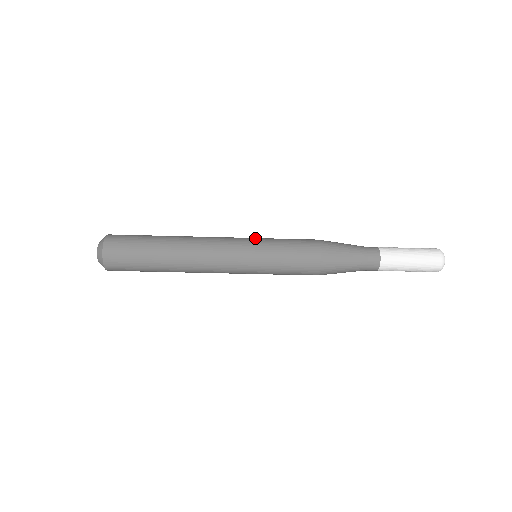
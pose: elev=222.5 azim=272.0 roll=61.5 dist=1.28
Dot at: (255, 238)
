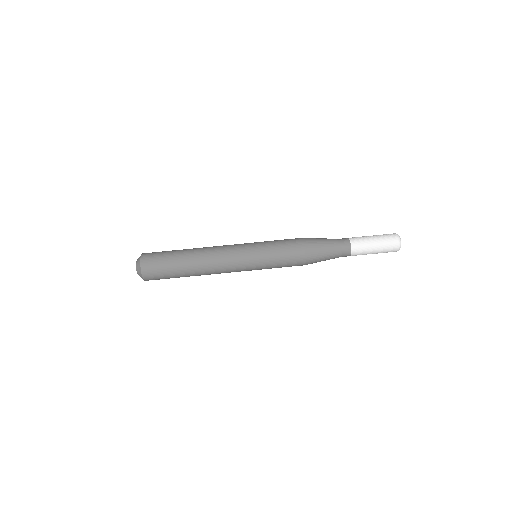
Dot at: occluded
